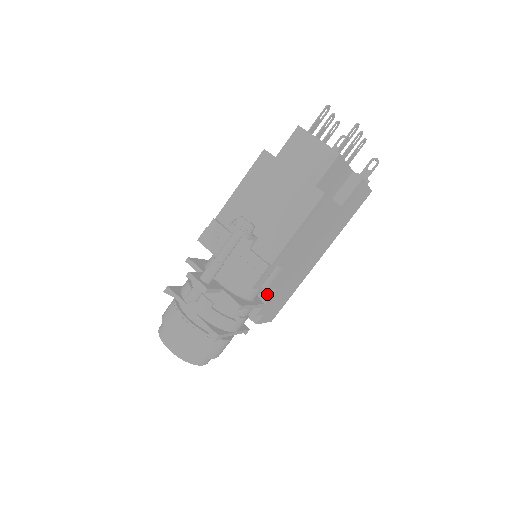
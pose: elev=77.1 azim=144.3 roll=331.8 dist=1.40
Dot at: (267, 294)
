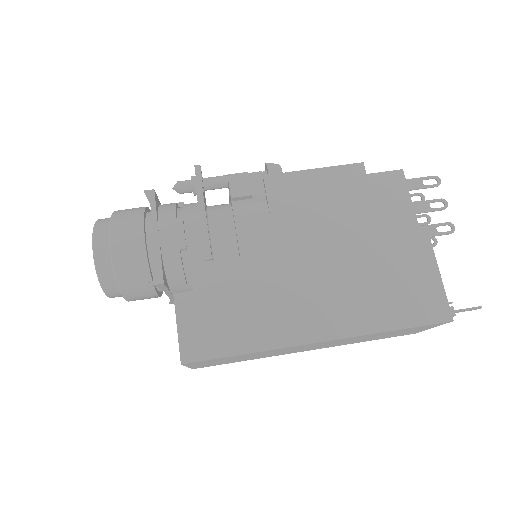
Dot at: (225, 260)
